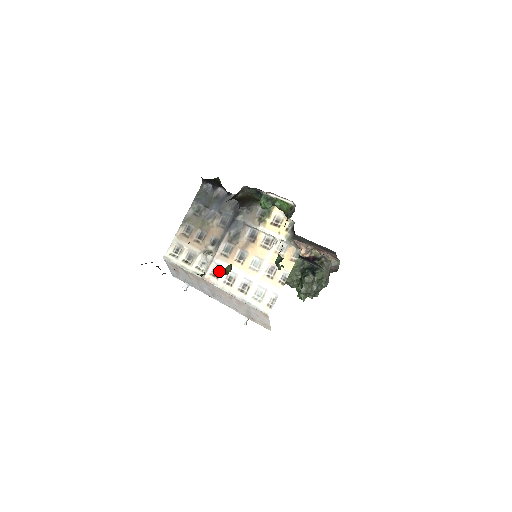
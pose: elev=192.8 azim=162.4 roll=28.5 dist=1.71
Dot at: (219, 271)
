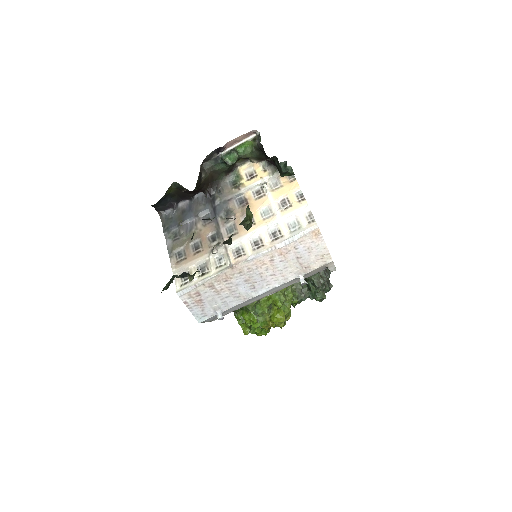
Dot at: (240, 249)
